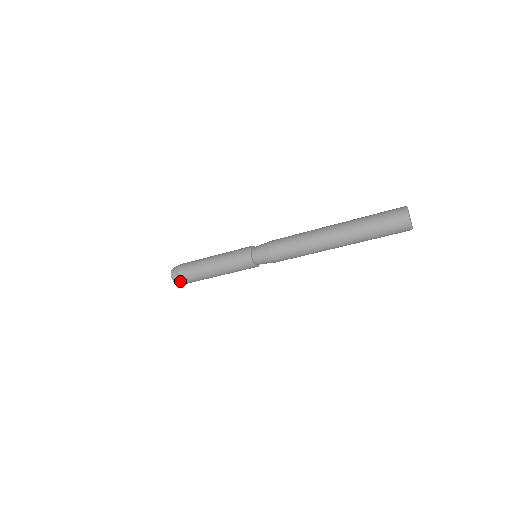
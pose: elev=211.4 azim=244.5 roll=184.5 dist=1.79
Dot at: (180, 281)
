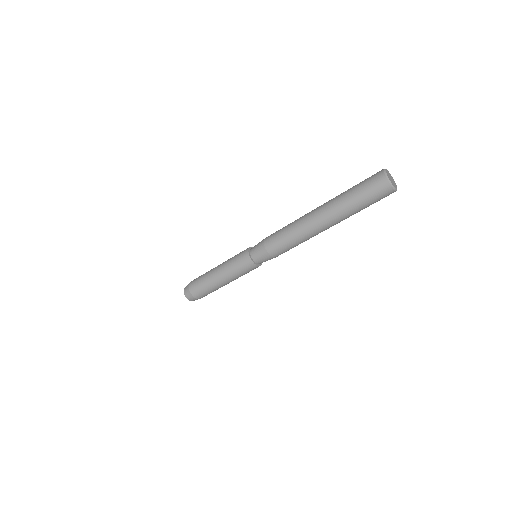
Dot at: (192, 297)
